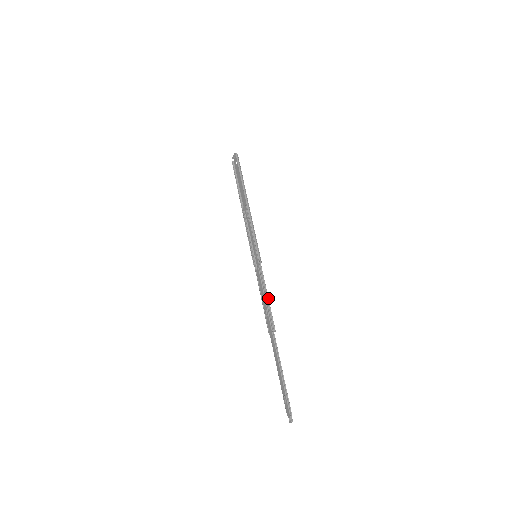
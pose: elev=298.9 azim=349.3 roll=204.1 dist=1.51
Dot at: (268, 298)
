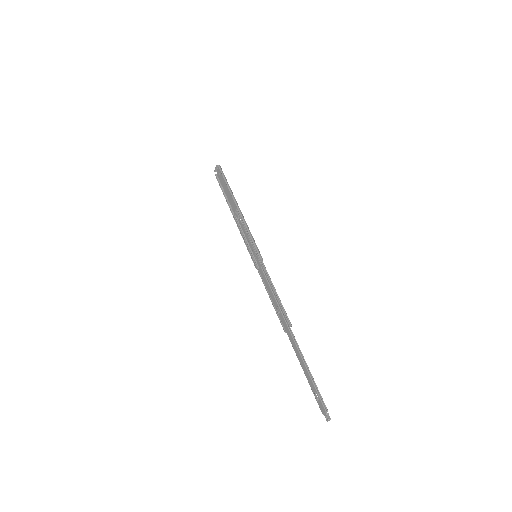
Dot at: (277, 294)
